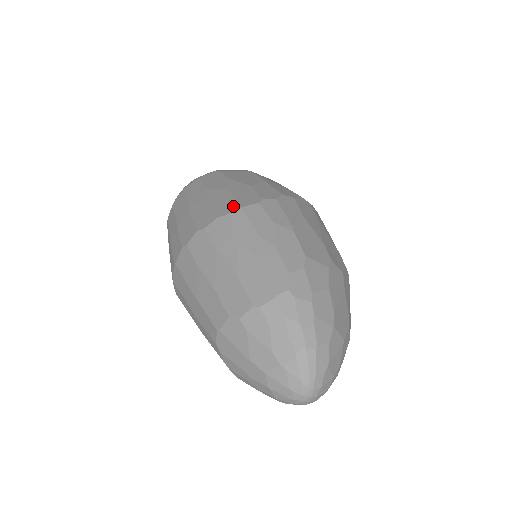
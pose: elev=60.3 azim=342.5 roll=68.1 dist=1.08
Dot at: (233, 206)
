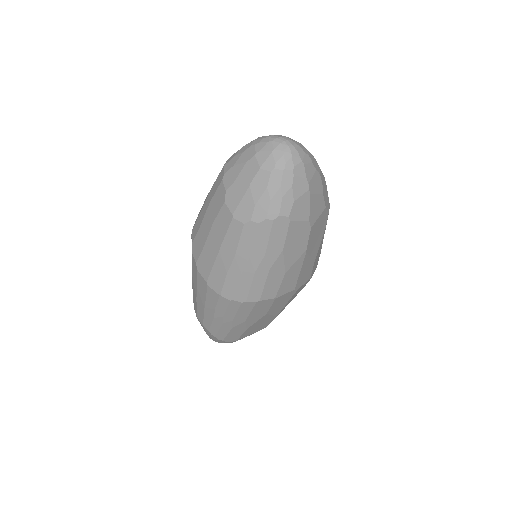
Dot at: occluded
